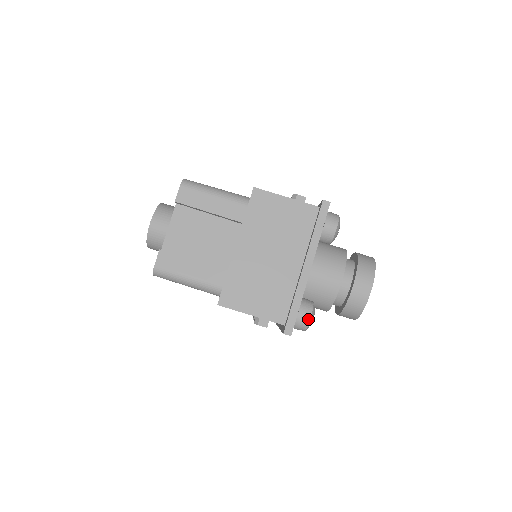
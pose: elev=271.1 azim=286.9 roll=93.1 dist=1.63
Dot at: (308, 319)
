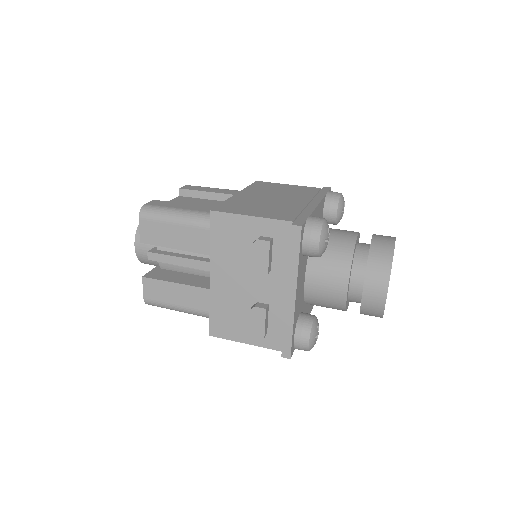
Dot at: (321, 220)
